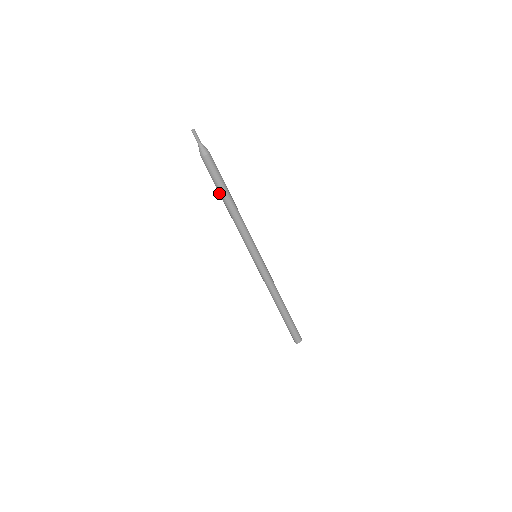
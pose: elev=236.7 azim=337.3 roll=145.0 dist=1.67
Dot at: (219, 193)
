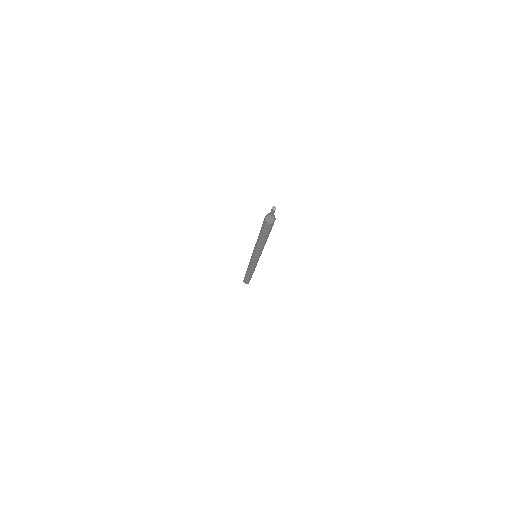
Dot at: (262, 237)
